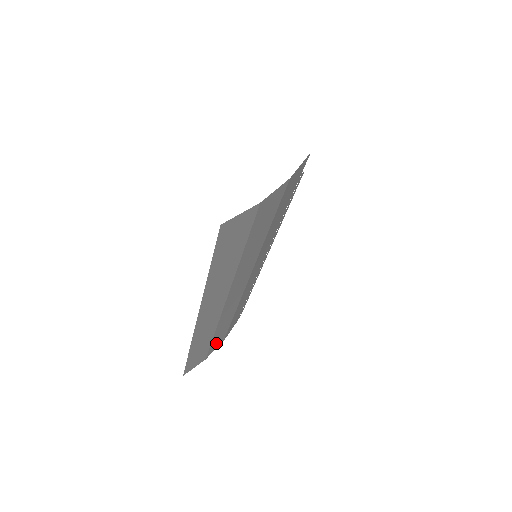
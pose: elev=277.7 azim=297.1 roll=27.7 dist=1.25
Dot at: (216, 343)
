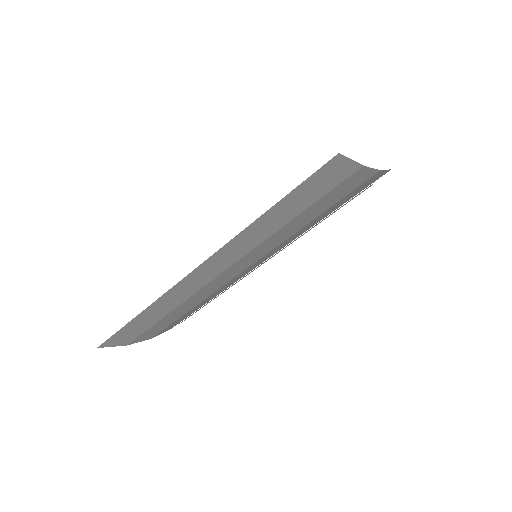
Dot at: (151, 331)
